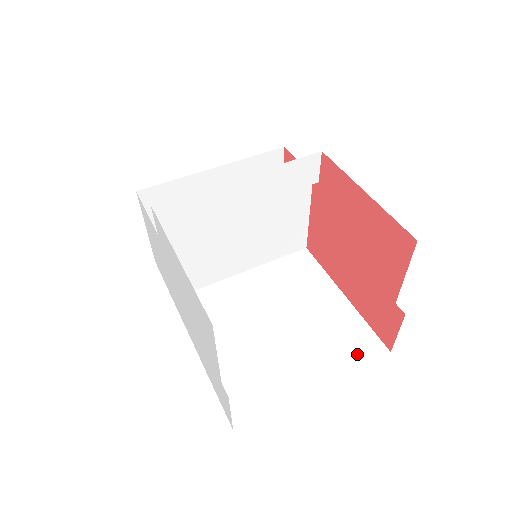
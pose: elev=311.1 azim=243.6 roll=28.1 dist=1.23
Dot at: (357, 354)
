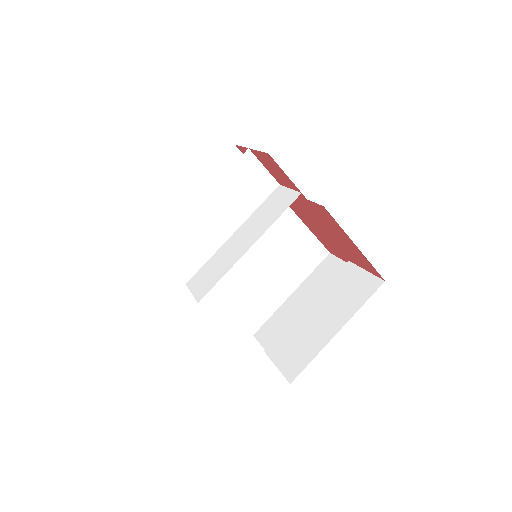
Dot at: (311, 262)
